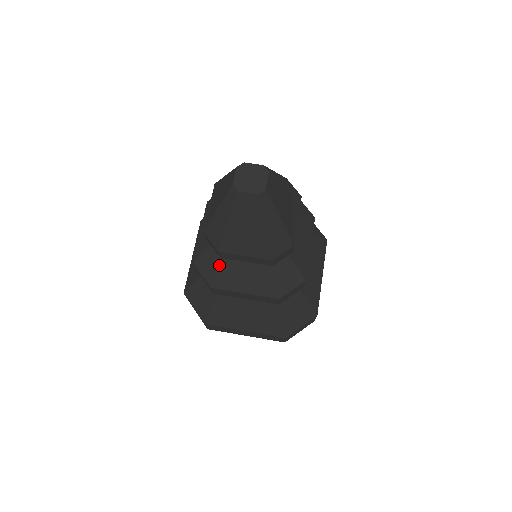
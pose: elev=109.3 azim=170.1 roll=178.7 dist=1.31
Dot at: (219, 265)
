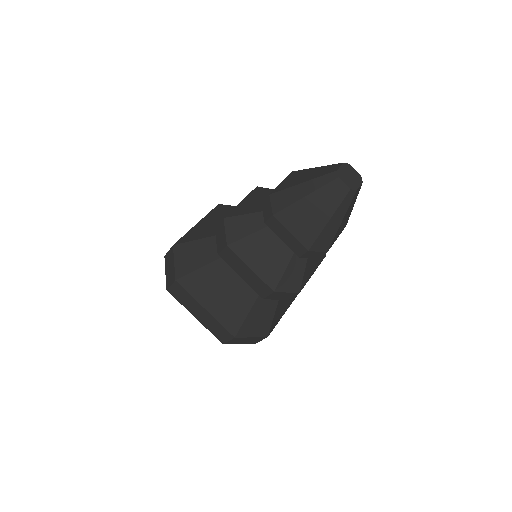
Dot at: (303, 270)
